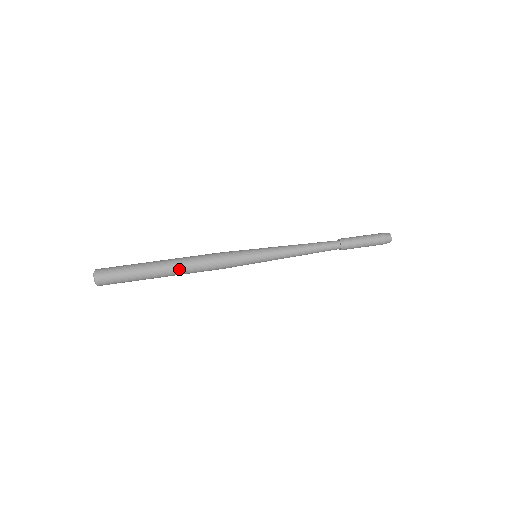
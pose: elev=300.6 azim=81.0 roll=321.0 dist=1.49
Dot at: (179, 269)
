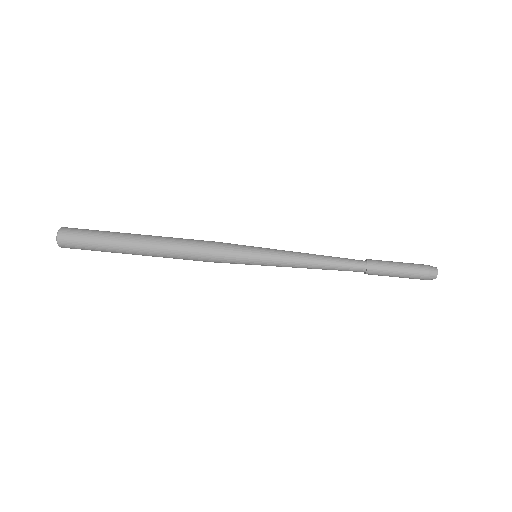
Dot at: (159, 241)
